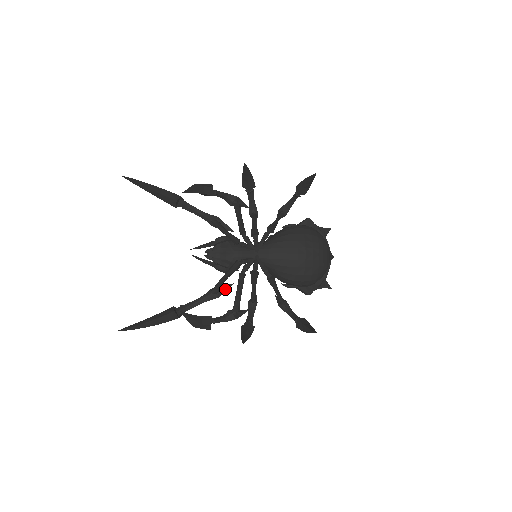
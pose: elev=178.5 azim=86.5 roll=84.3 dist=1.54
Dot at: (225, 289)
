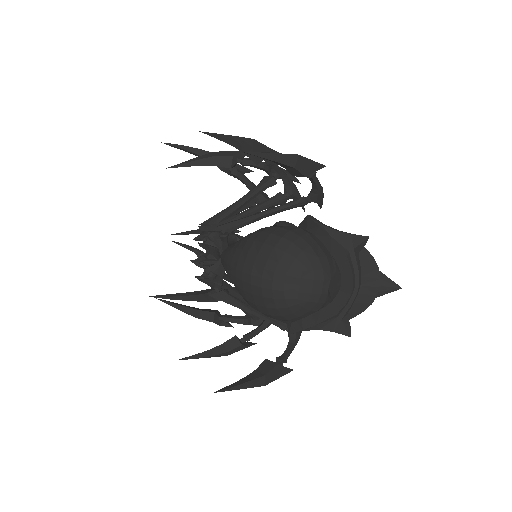
Dot at: occluded
